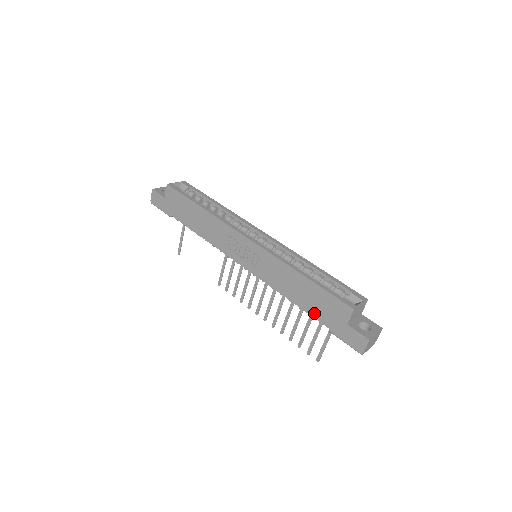
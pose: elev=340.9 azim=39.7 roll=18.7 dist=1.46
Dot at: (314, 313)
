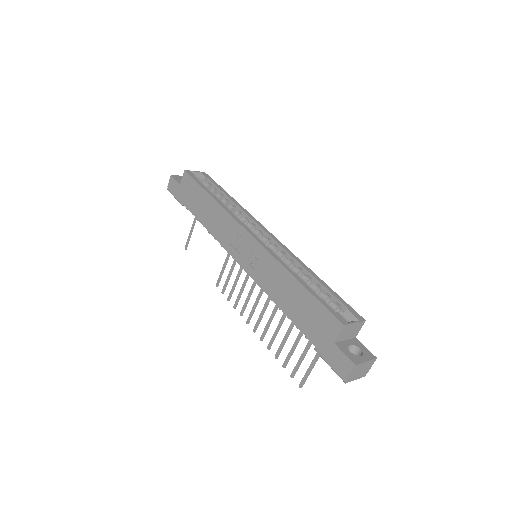
Dot at: (301, 325)
